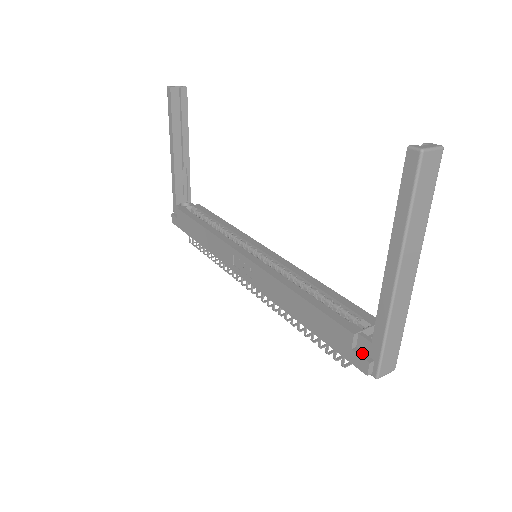
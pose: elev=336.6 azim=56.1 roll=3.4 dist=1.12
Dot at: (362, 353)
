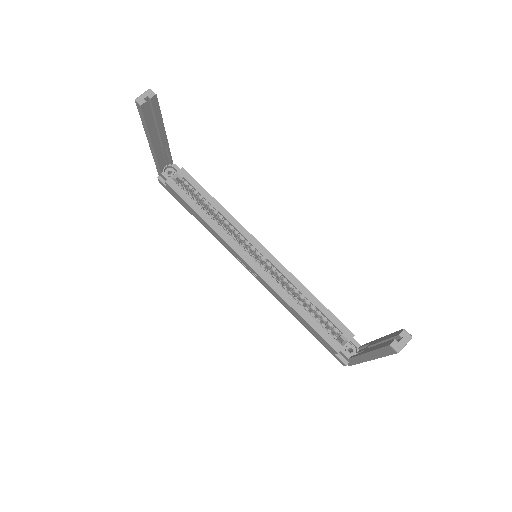
Dot at: (342, 357)
